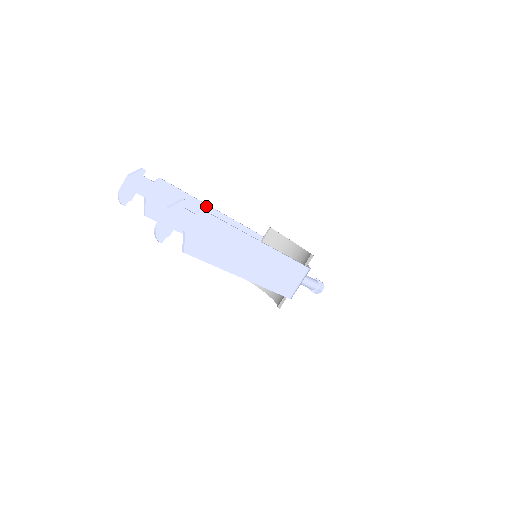
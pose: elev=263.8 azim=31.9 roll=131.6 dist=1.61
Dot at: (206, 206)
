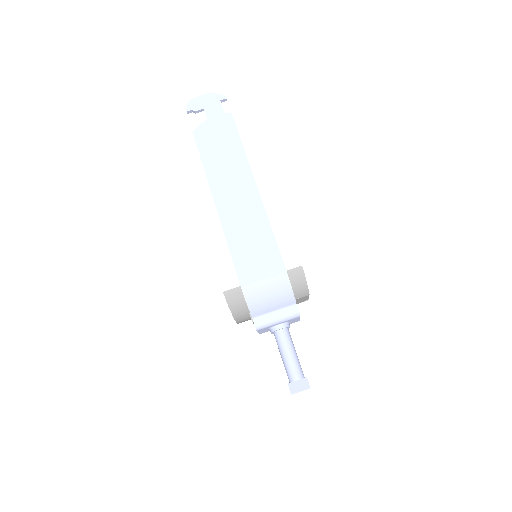
Dot at: occluded
